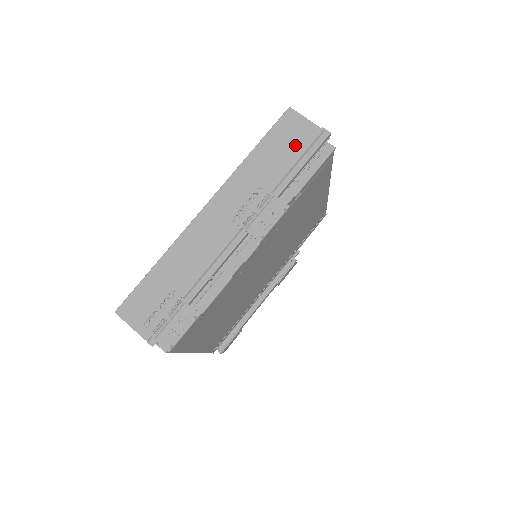
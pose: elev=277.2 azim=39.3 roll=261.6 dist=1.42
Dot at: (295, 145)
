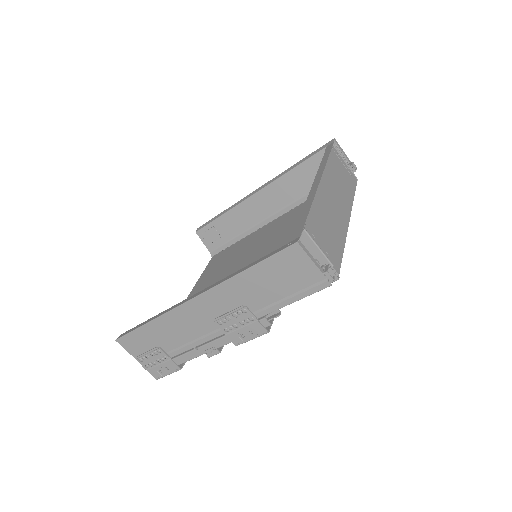
Dot at: (291, 281)
